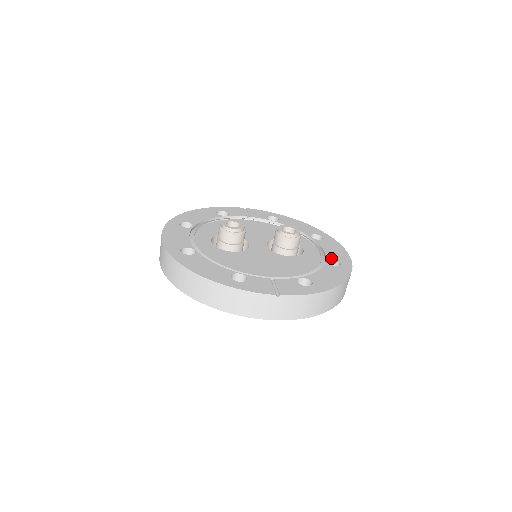
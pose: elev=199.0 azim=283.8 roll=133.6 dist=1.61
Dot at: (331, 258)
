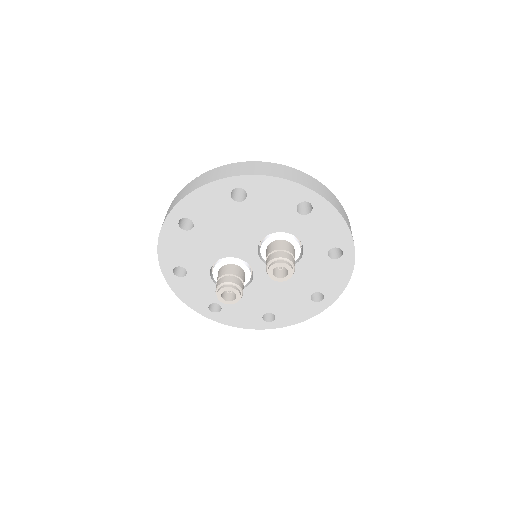
Dot at: occluded
